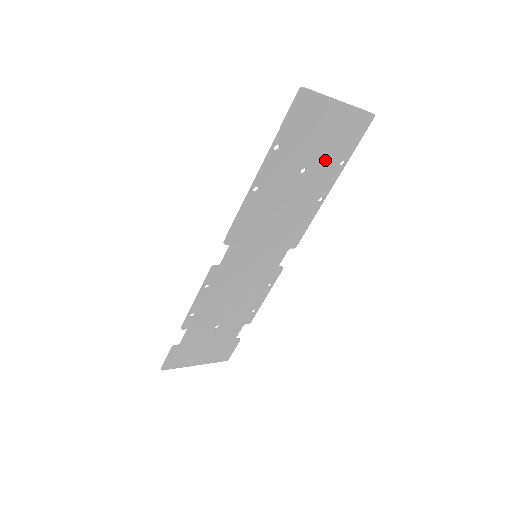
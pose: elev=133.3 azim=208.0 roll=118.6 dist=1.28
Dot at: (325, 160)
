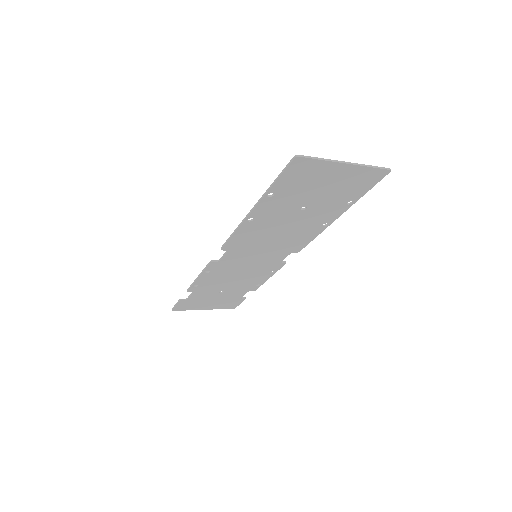
Dot at: (329, 201)
